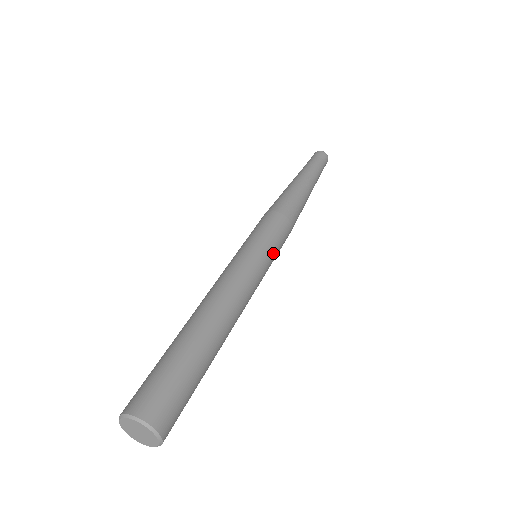
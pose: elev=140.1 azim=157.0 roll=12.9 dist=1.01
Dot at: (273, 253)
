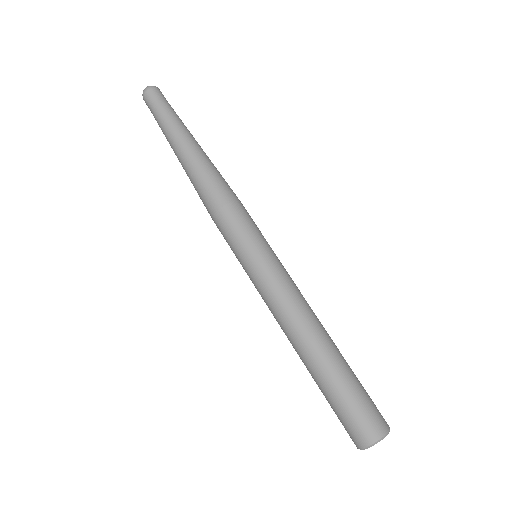
Dot at: (263, 243)
